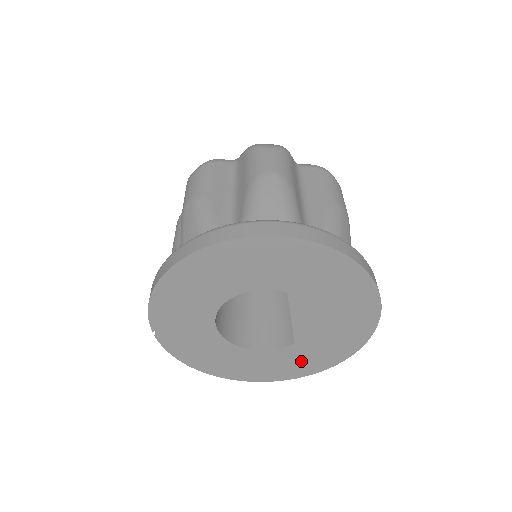
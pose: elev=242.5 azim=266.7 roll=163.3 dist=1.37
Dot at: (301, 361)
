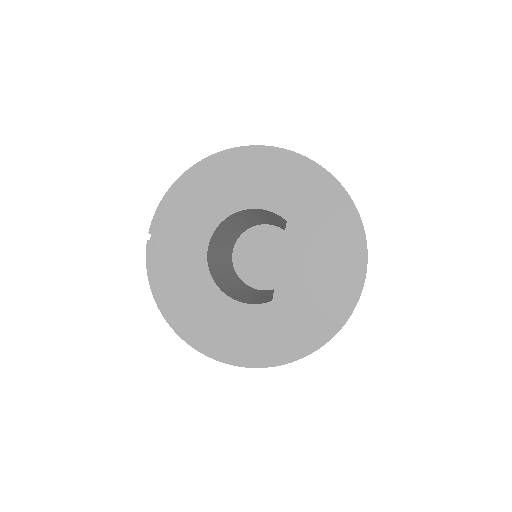
Dot at: (270, 336)
